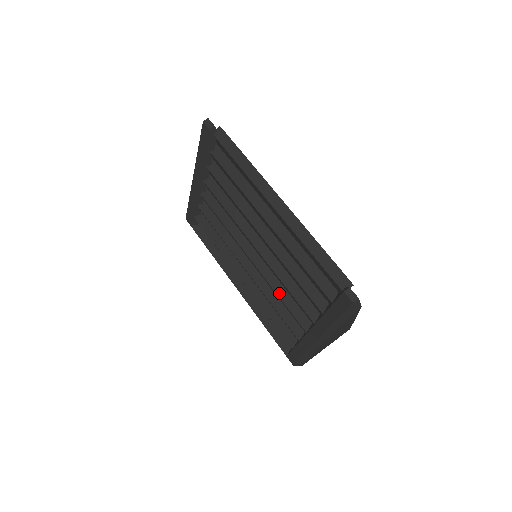
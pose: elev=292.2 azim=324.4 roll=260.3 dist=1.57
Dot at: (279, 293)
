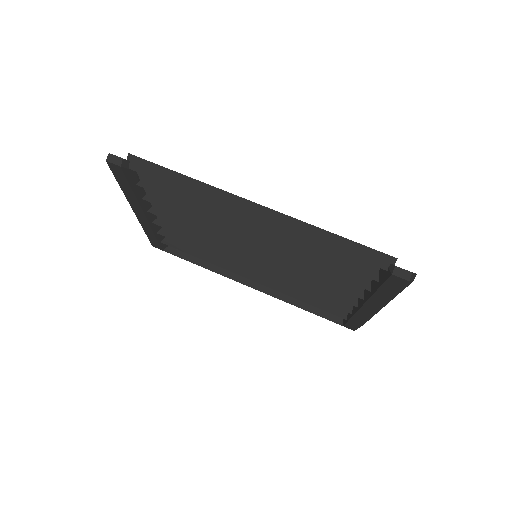
Dot at: (305, 283)
